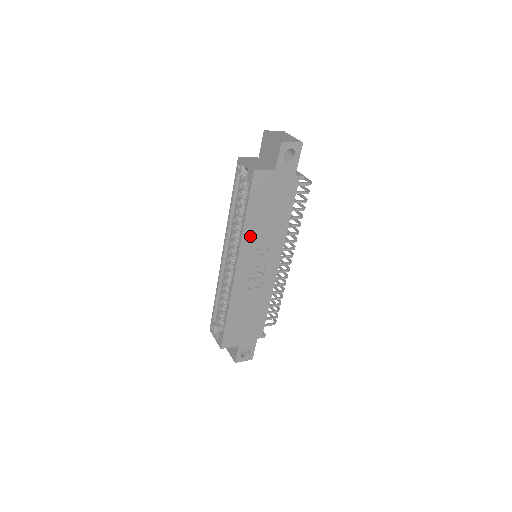
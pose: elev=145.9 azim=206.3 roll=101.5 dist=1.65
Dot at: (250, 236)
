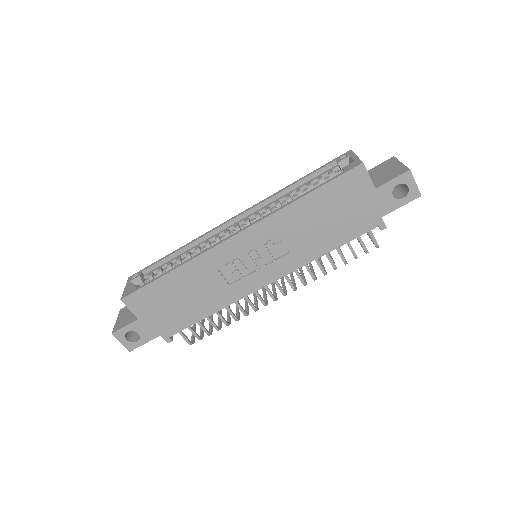
Dot at: (285, 220)
